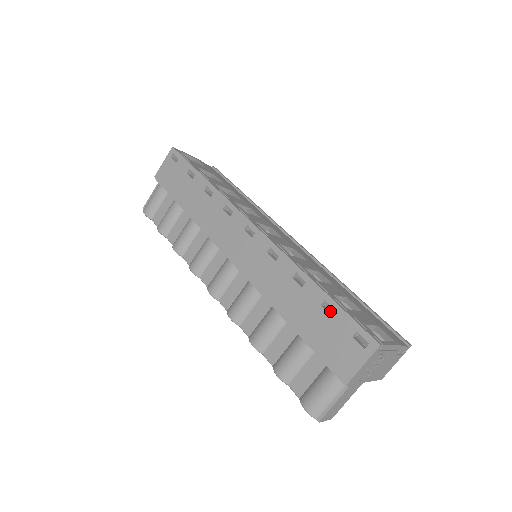
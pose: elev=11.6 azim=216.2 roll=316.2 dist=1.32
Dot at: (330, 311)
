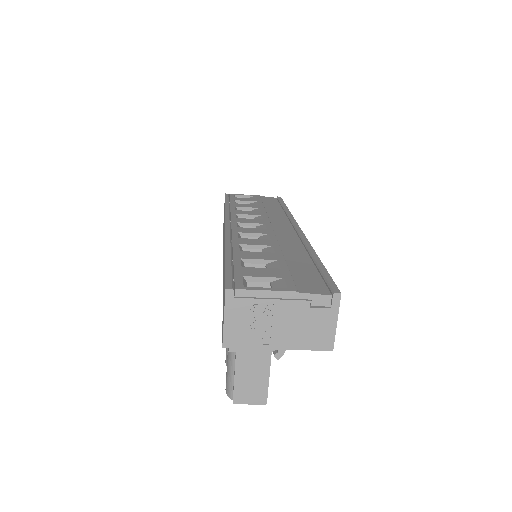
Dot at: occluded
